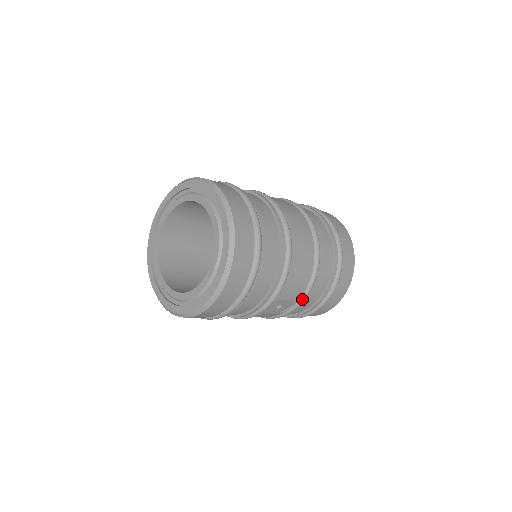
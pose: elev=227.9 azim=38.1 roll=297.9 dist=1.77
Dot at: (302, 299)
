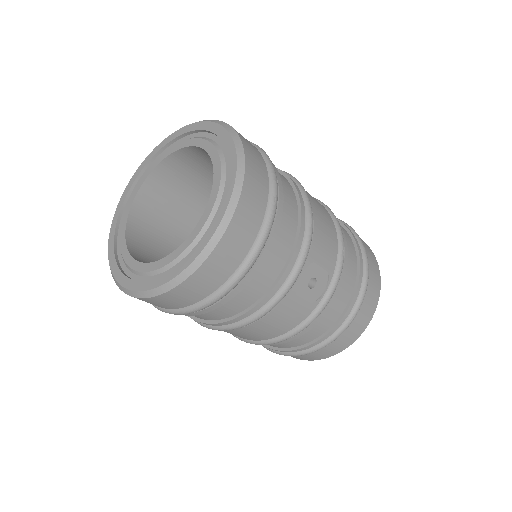
Dot at: (337, 273)
